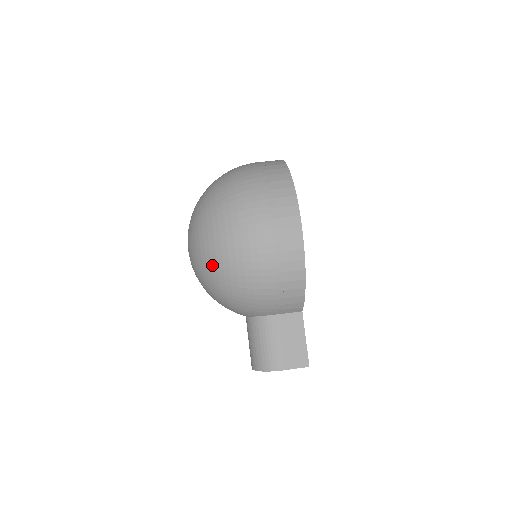
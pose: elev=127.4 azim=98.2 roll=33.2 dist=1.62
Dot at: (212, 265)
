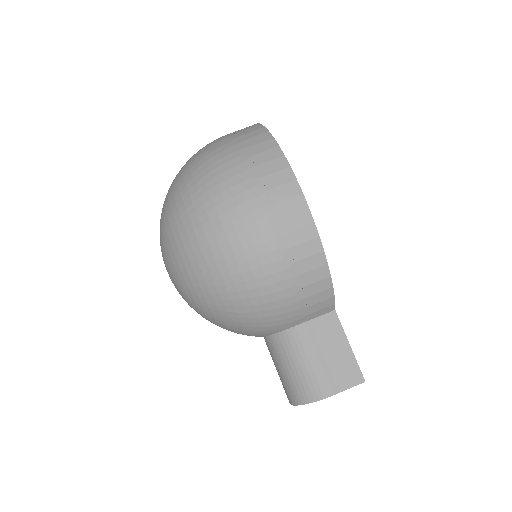
Dot at: (198, 279)
